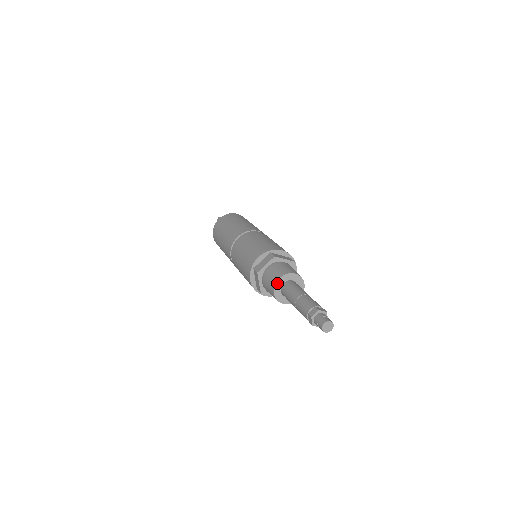
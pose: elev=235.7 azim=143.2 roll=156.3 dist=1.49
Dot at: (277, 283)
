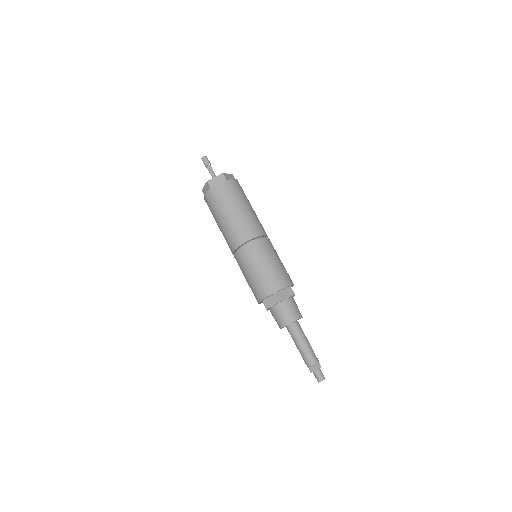
Dot at: (294, 322)
